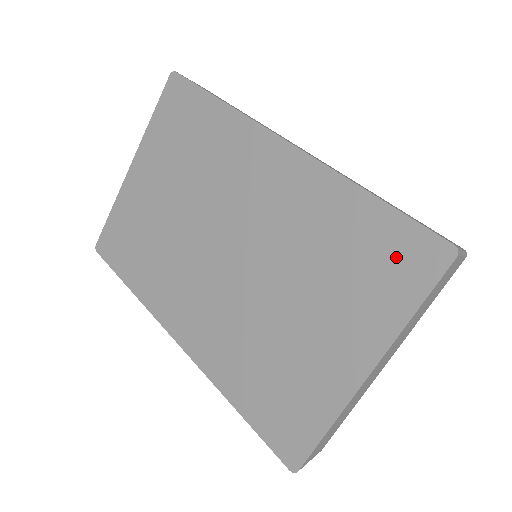
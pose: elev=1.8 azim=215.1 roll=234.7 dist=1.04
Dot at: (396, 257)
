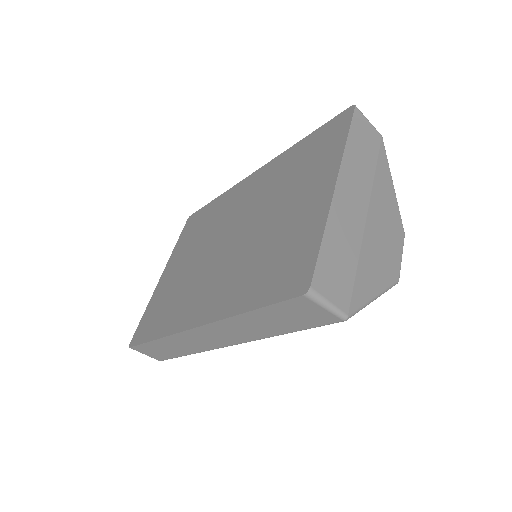
Dot at: (326, 138)
